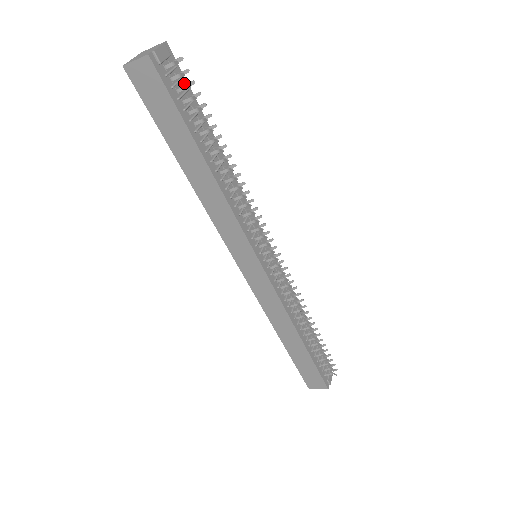
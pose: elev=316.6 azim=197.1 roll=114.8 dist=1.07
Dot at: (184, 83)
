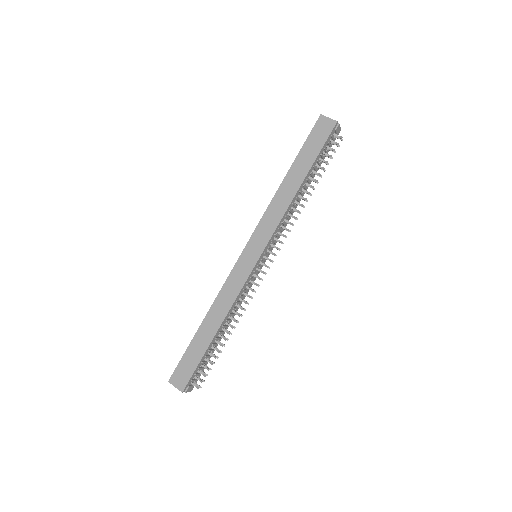
Dot at: (328, 150)
